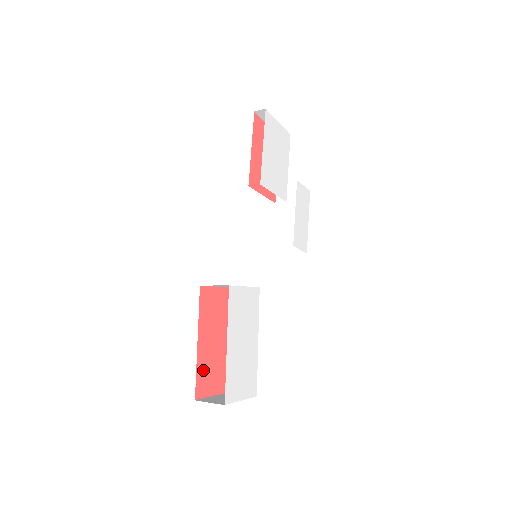
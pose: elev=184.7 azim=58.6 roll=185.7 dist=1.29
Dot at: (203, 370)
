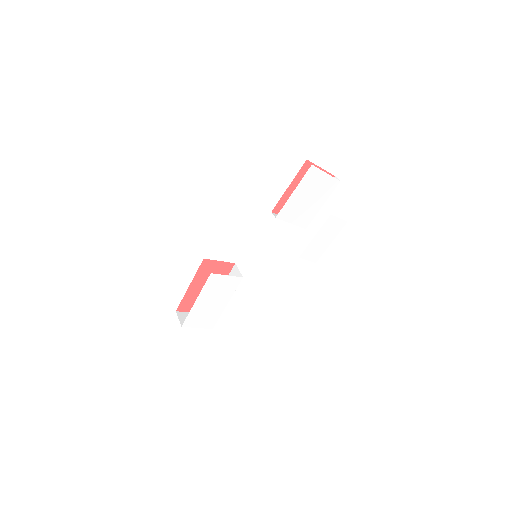
Dot at: (189, 299)
